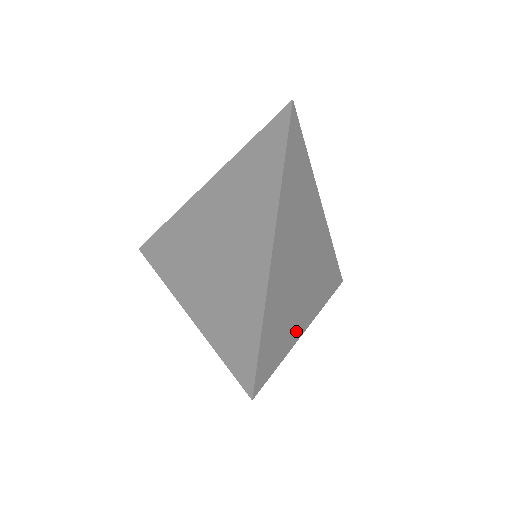
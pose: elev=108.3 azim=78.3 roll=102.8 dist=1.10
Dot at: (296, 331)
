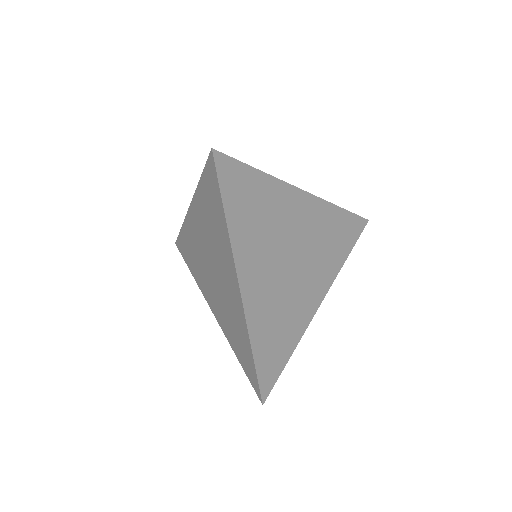
Dot at: (242, 253)
